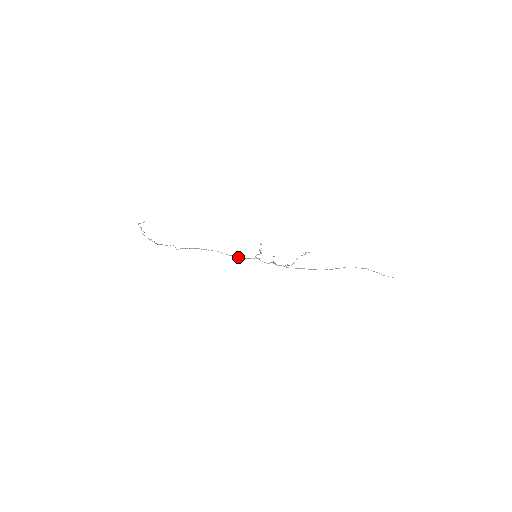
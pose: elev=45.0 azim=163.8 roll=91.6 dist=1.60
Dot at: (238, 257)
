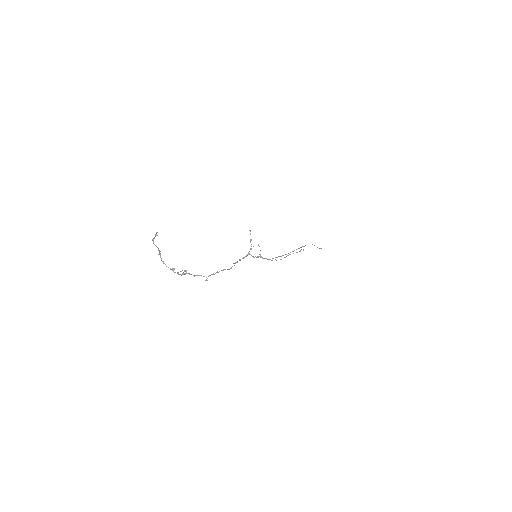
Dot at: (240, 260)
